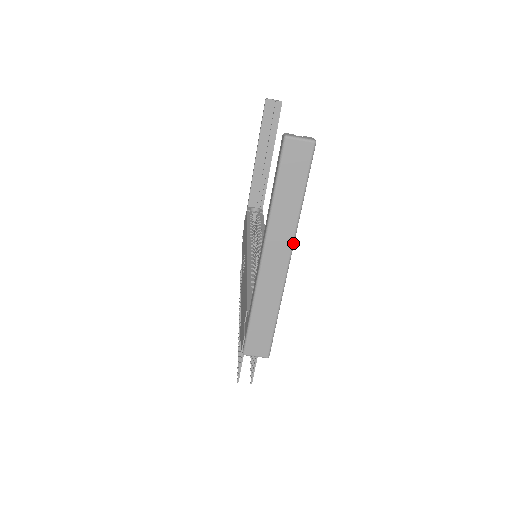
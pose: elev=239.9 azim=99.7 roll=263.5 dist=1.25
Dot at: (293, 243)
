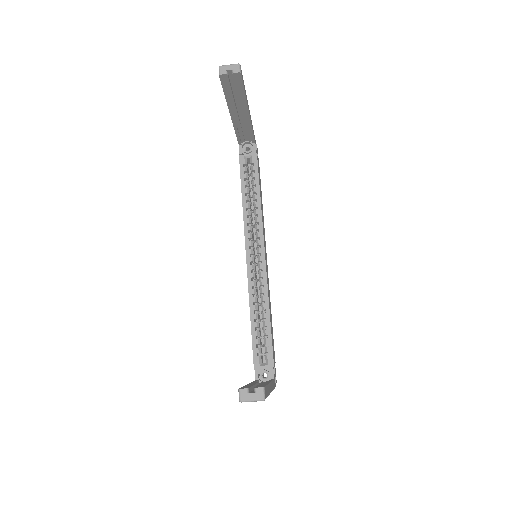
Dot at: occluded
